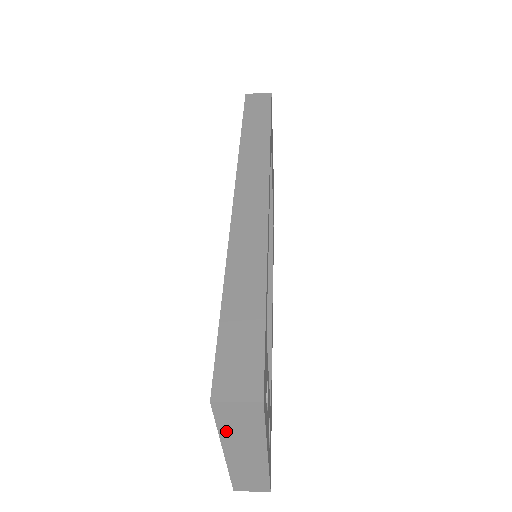
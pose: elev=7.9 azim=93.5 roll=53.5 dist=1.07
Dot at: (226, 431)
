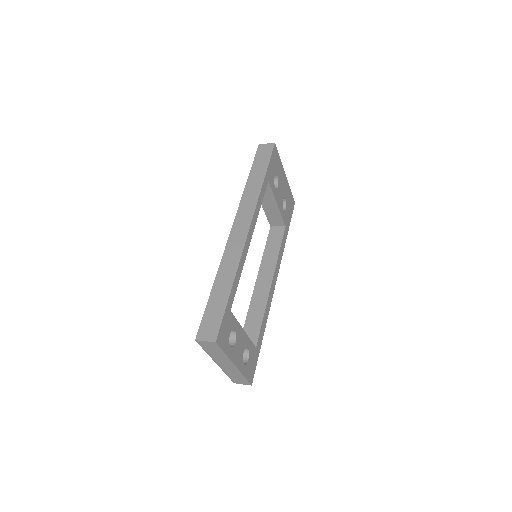
Dot at: (210, 353)
